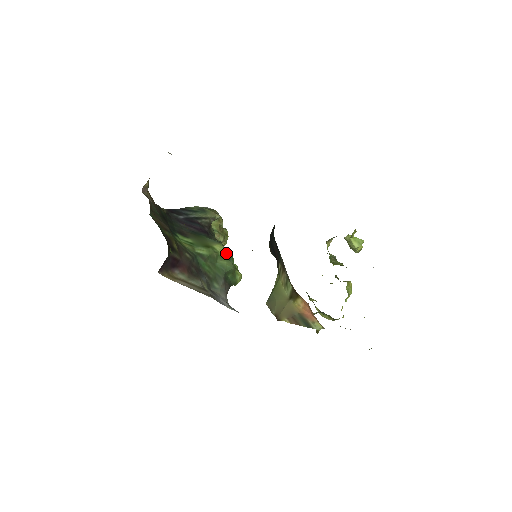
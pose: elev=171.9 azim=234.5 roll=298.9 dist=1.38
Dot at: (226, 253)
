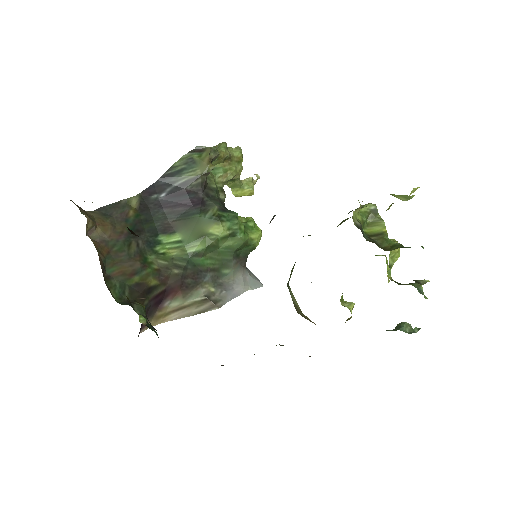
Dot at: (230, 227)
